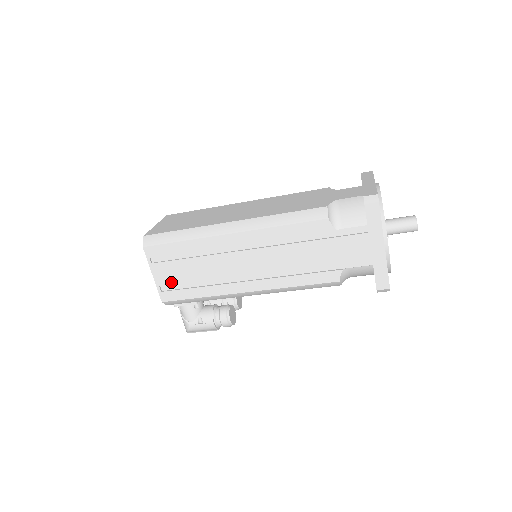
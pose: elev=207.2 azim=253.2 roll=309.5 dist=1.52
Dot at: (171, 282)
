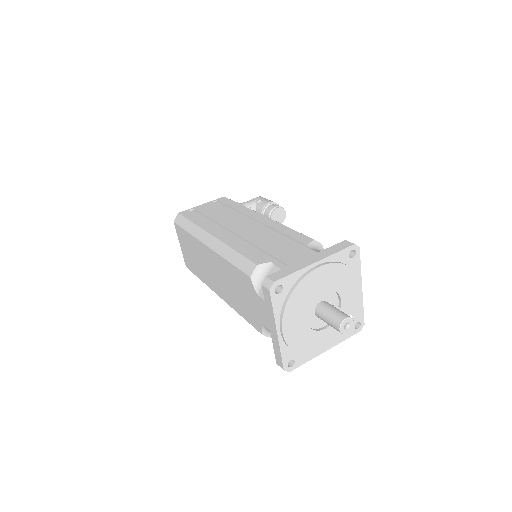
Dot at: occluded
